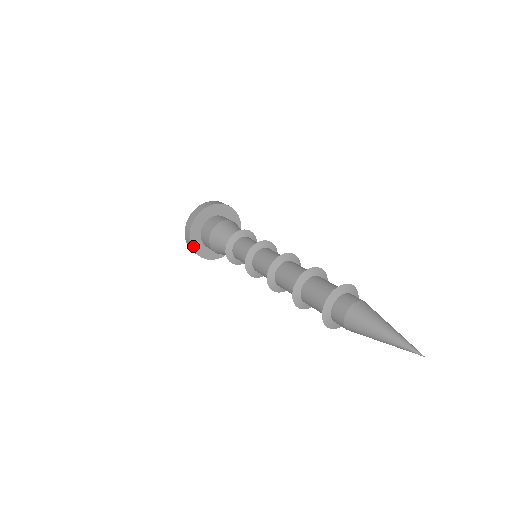
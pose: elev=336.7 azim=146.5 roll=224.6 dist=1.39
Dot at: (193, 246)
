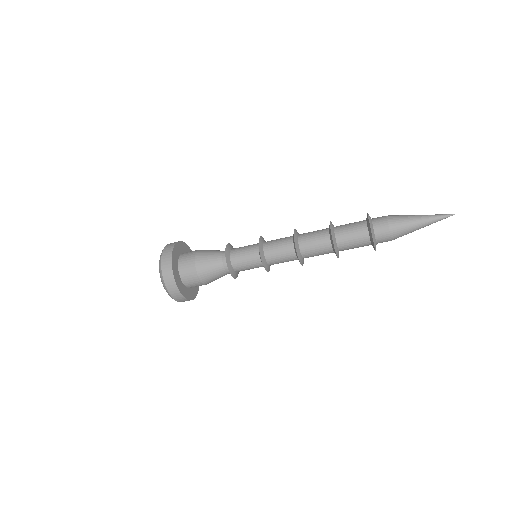
Dot at: (173, 269)
